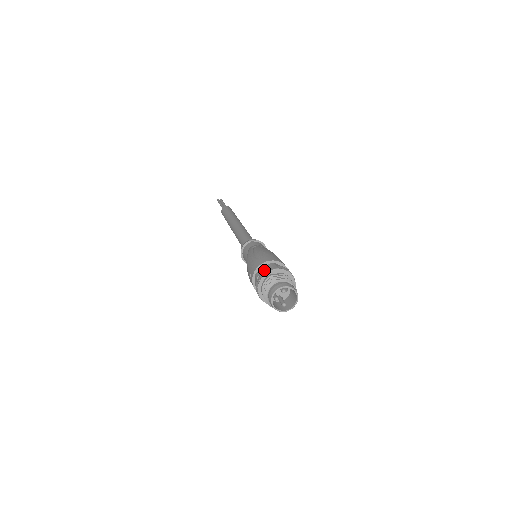
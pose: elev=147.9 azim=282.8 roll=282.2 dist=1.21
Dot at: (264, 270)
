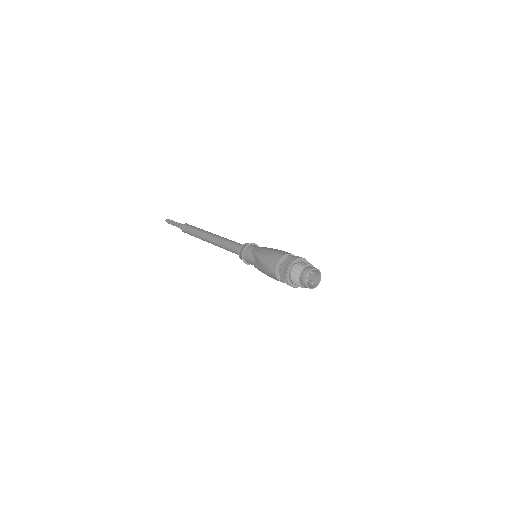
Dot at: (288, 261)
